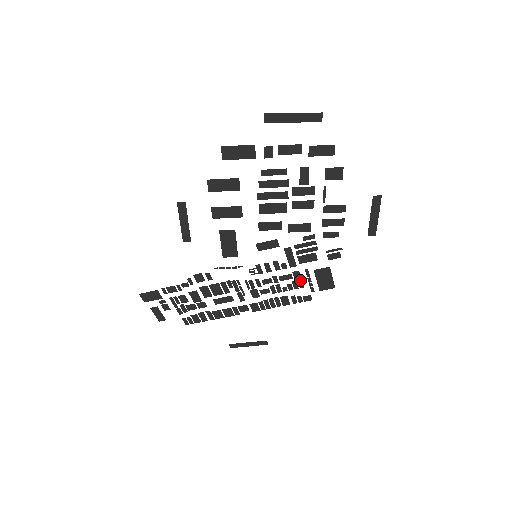
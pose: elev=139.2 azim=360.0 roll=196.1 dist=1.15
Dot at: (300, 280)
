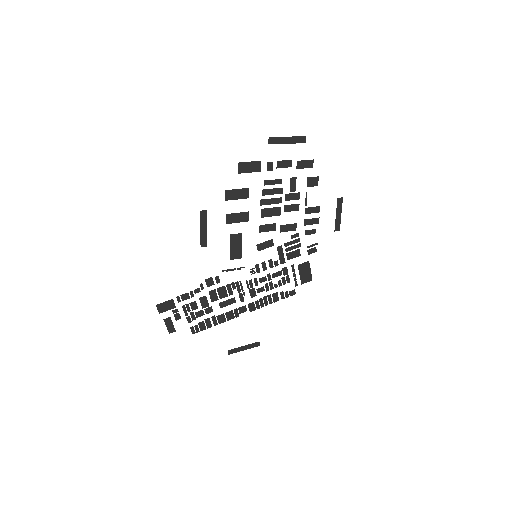
Dot at: (287, 276)
